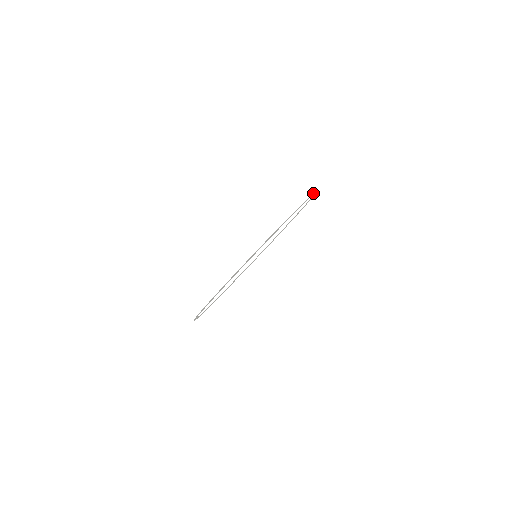
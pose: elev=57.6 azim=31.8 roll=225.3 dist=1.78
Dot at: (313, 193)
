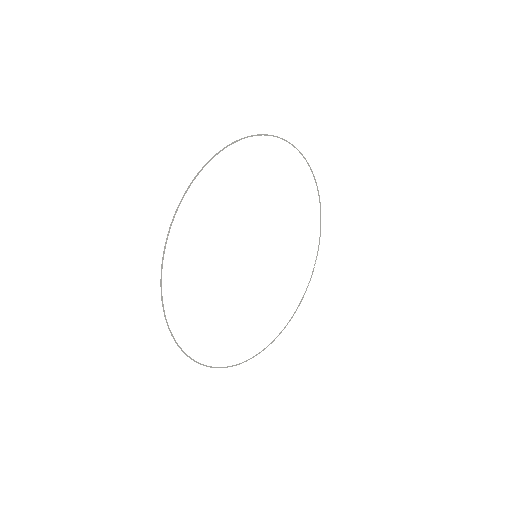
Dot at: (261, 134)
